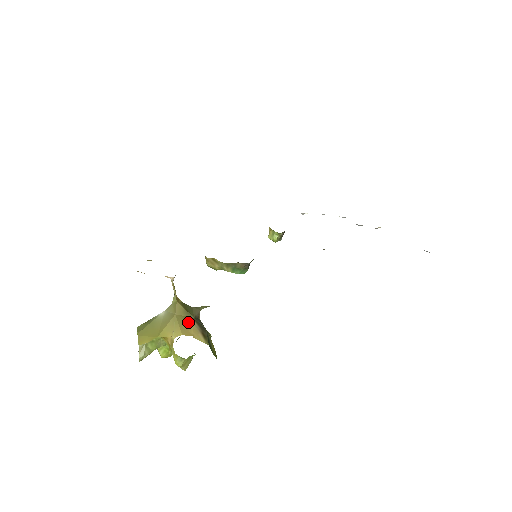
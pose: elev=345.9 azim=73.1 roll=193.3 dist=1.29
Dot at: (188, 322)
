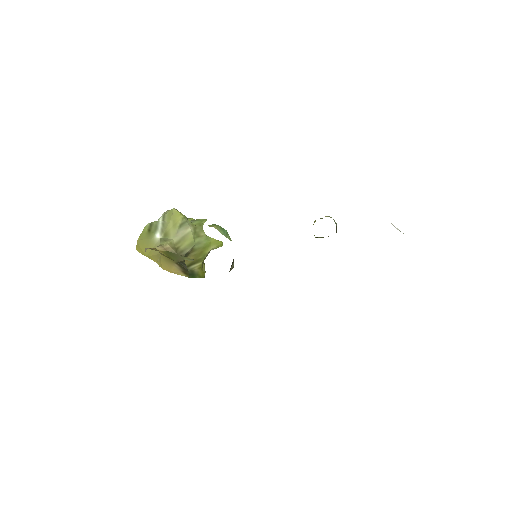
Dot at: (170, 263)
